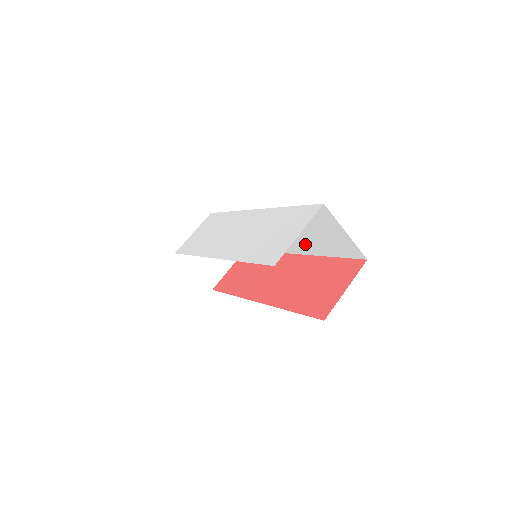
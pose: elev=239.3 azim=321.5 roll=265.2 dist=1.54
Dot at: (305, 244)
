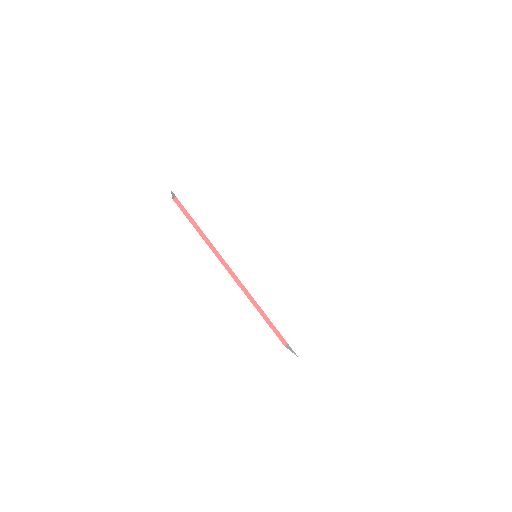
Dot at: occluded
